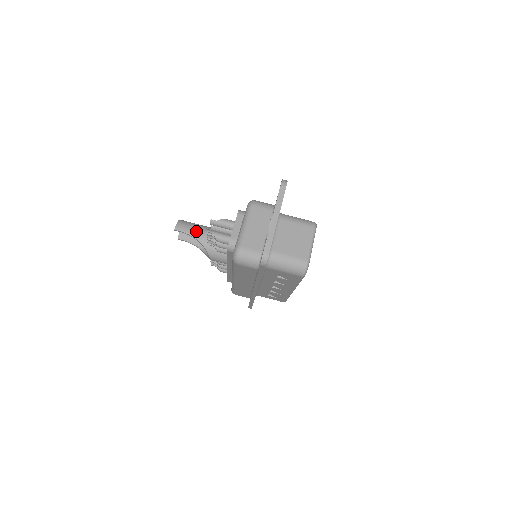
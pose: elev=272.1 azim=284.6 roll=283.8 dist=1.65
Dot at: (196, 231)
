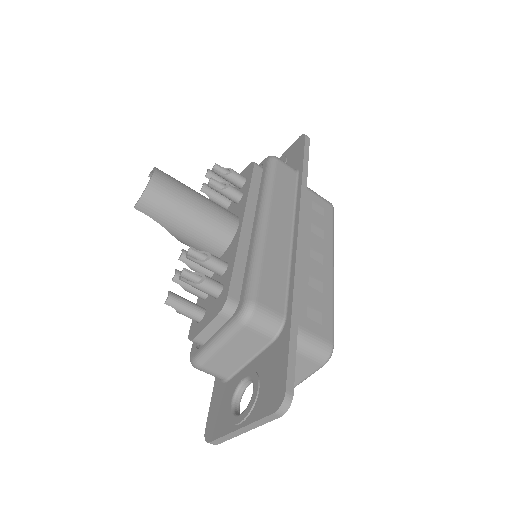
Dot at: (170, 221)
